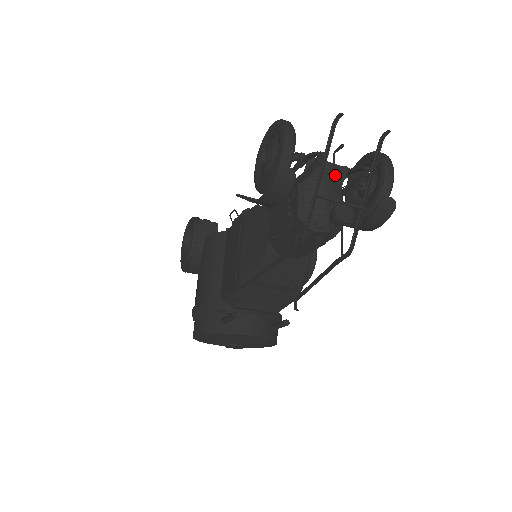
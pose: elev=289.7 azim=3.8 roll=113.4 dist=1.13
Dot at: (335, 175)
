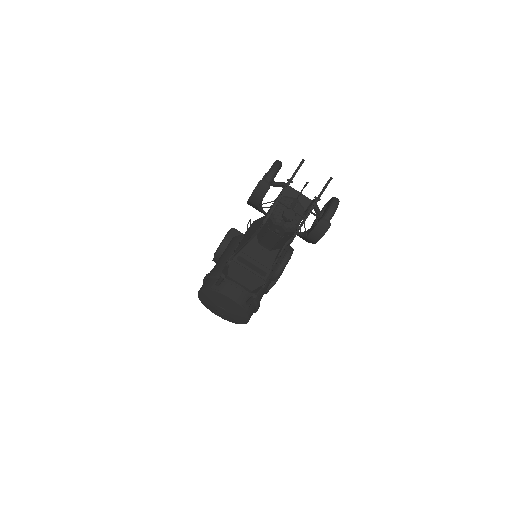
Dot at: (303, 201)
